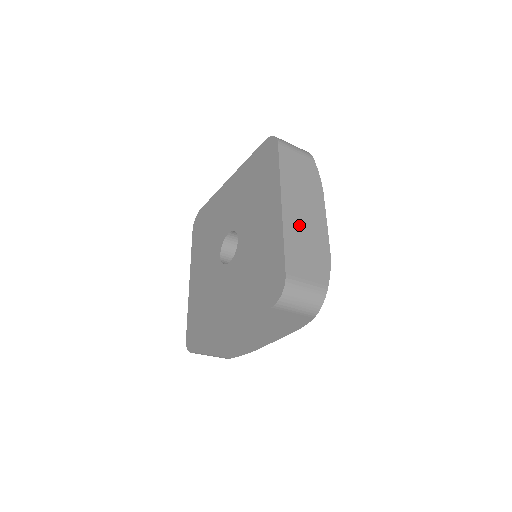
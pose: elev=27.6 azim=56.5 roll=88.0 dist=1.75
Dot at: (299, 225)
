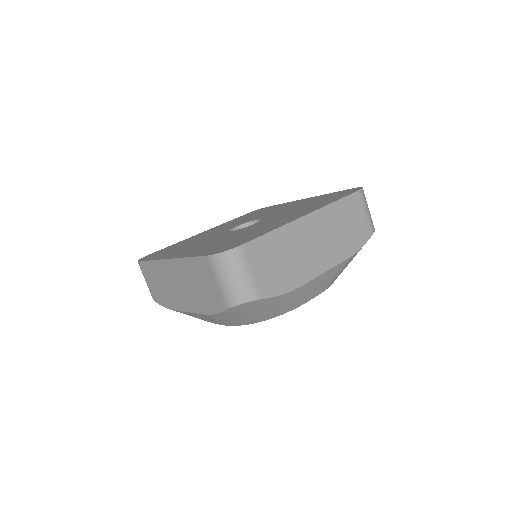
Dot at: (299, 242)
